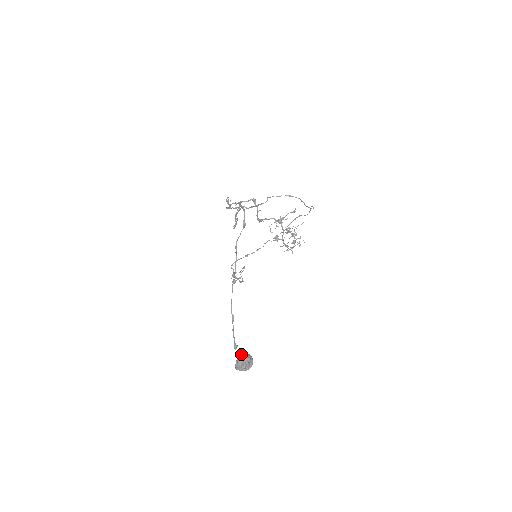
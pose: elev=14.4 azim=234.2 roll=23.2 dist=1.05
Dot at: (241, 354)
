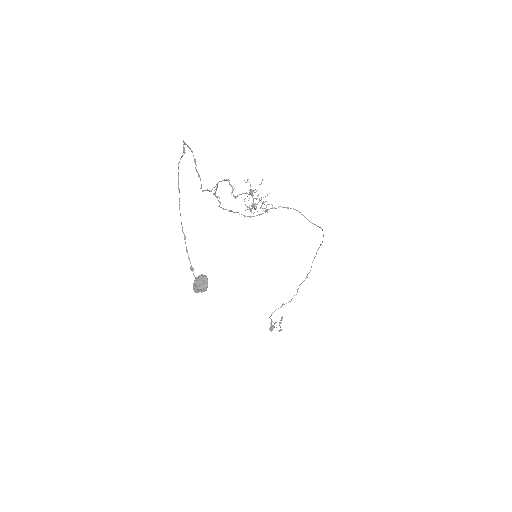
Dot at: (198, 277)
